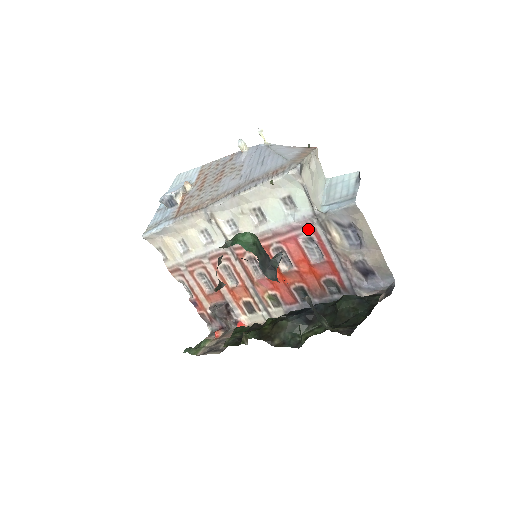
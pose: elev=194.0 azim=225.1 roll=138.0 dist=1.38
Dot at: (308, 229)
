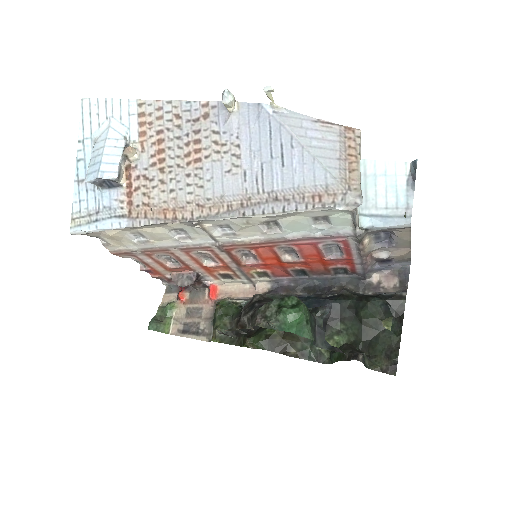
Dot at: (337, 240)
